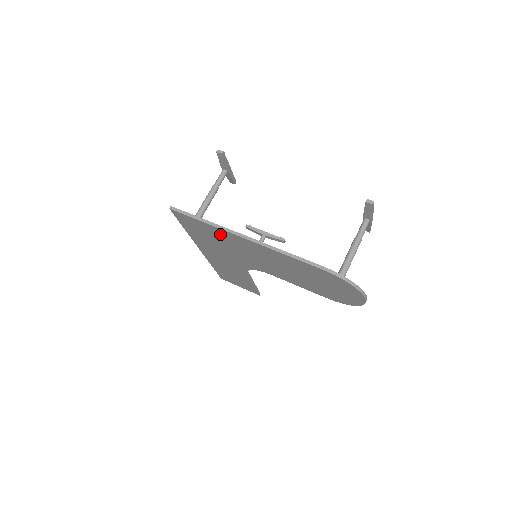
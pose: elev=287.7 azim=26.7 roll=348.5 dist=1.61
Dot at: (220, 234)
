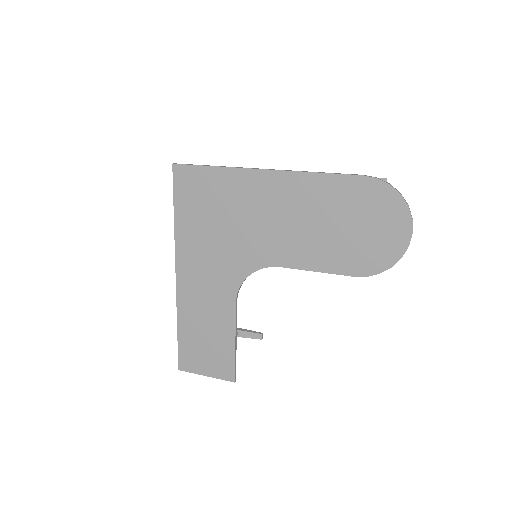
Dot at: (230, 186)
